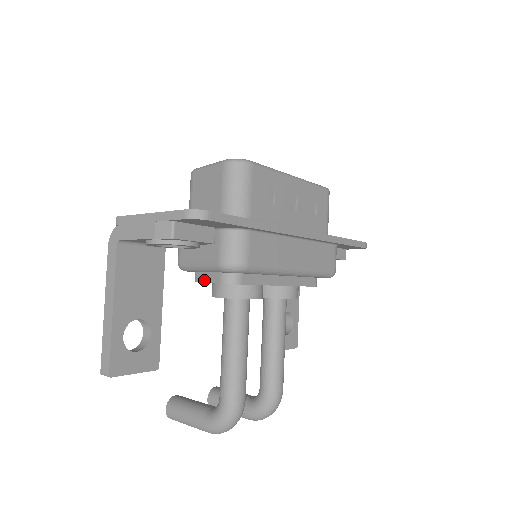
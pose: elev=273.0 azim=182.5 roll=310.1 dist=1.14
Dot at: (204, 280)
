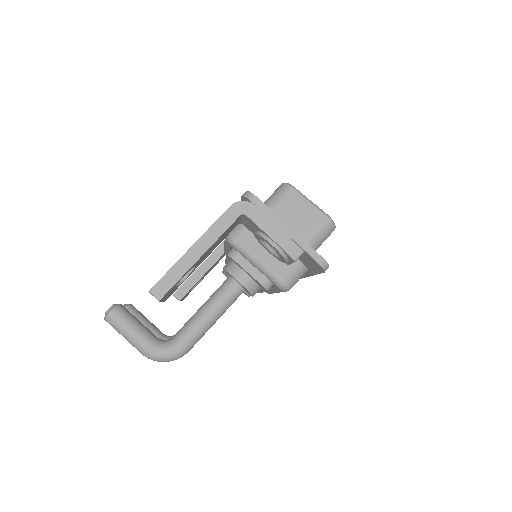
Dot at: (244, 266)
